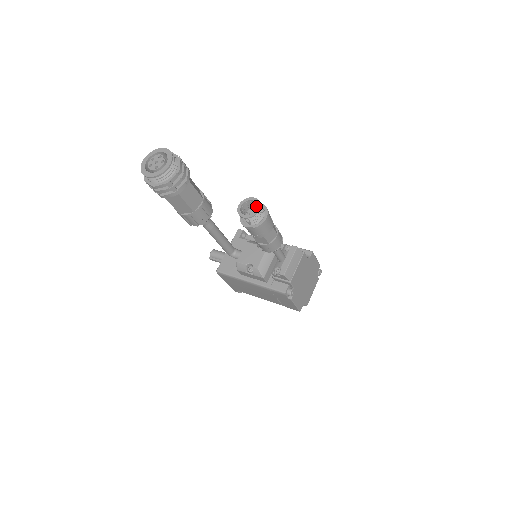
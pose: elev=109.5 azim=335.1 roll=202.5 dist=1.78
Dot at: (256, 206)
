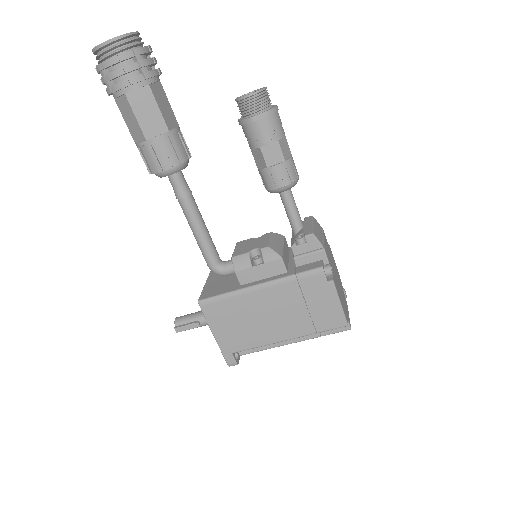
Dot at: occluded
